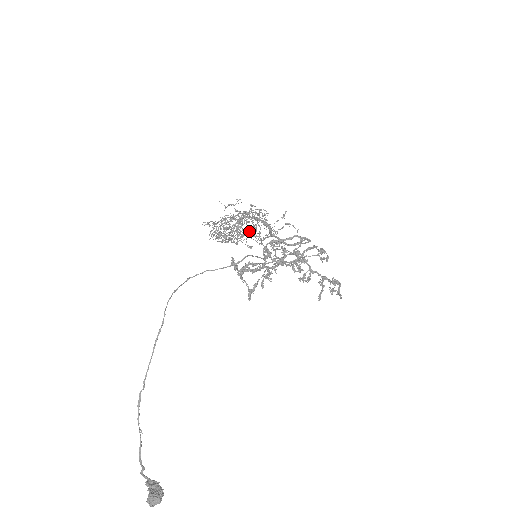
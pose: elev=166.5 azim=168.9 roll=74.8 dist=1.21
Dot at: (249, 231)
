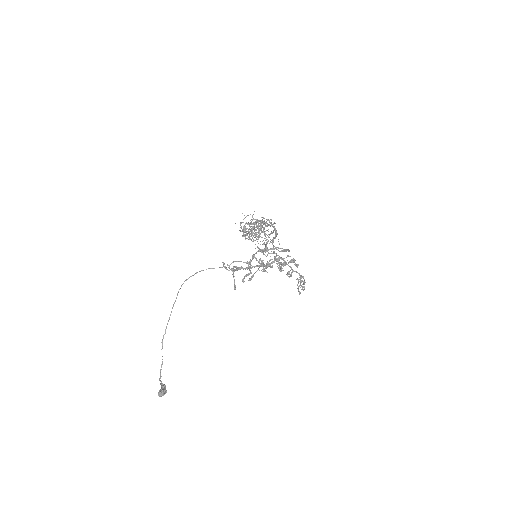
Dot at: occluded
